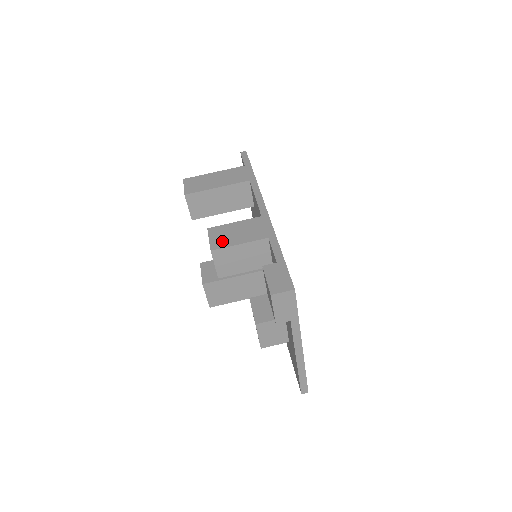
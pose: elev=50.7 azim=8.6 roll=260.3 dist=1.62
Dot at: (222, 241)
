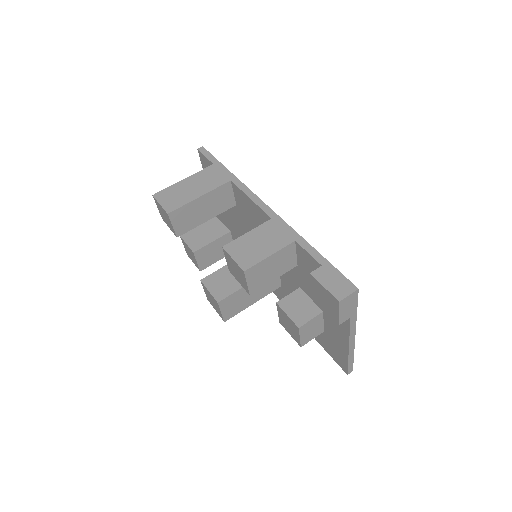
Dot at: (249, 257)
